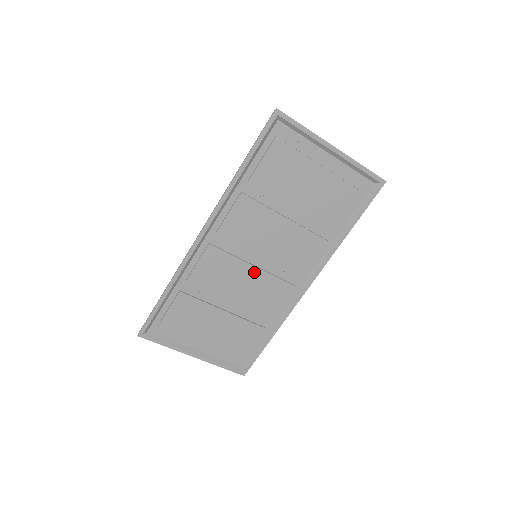
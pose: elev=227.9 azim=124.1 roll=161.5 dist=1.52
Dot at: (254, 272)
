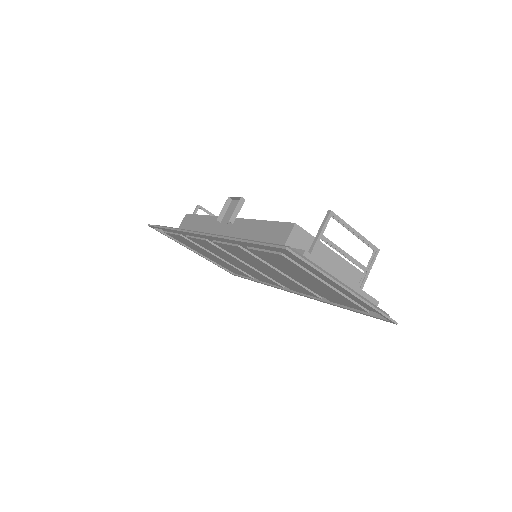
Dot at: (247, 266)
